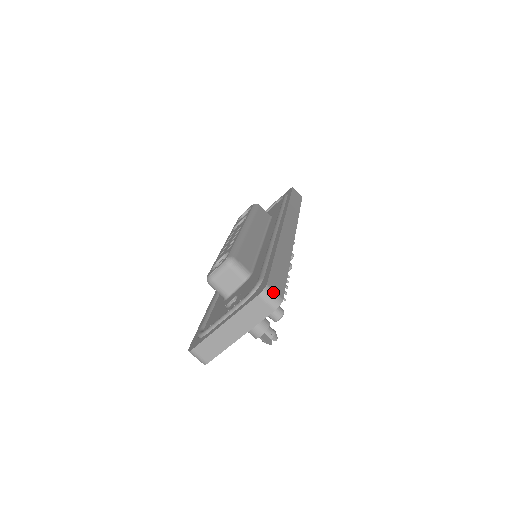
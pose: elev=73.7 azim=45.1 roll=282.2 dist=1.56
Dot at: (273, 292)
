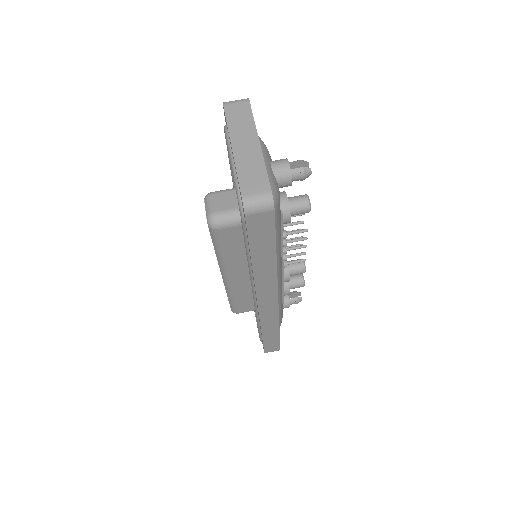
Dot at: occluded
